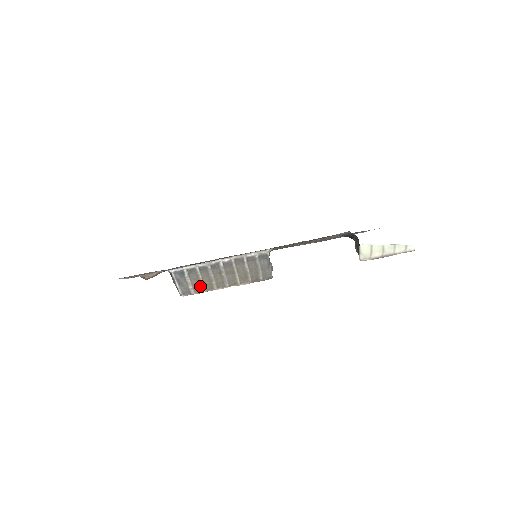
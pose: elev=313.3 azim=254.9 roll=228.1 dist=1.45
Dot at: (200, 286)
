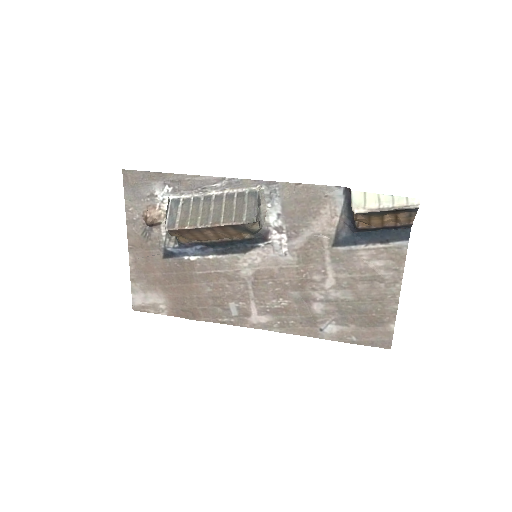
Dot at: (186, 220)
